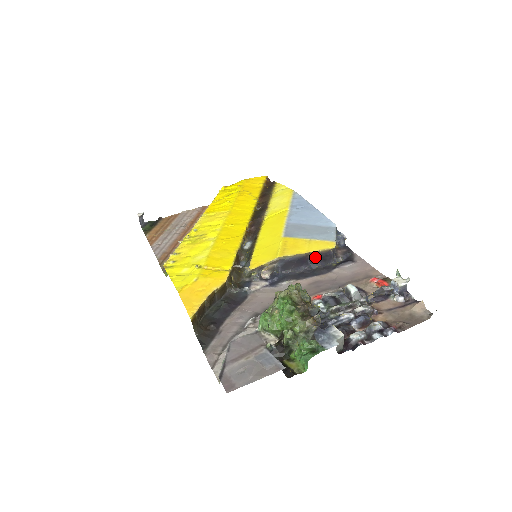
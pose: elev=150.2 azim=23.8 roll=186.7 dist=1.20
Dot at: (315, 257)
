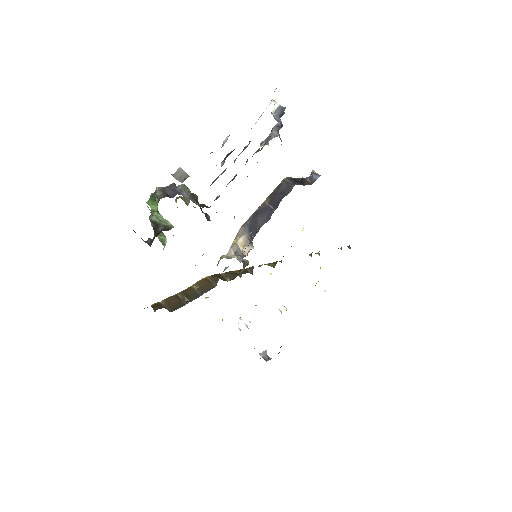
Dot at: (272, 199)
